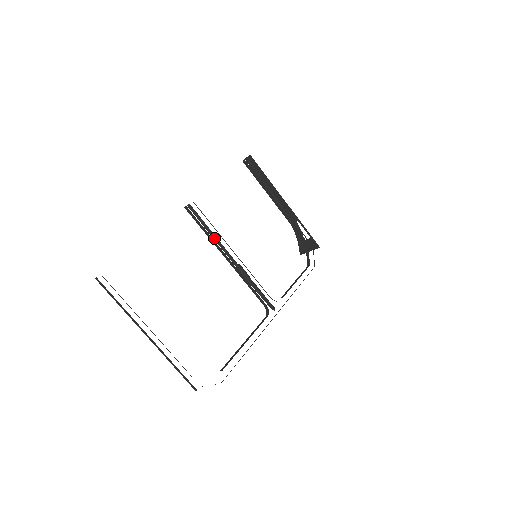
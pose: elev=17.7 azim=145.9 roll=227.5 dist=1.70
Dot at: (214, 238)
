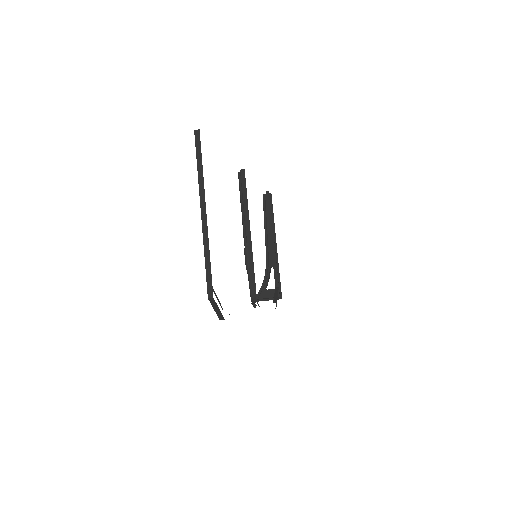
Dot at: (243, 212)
